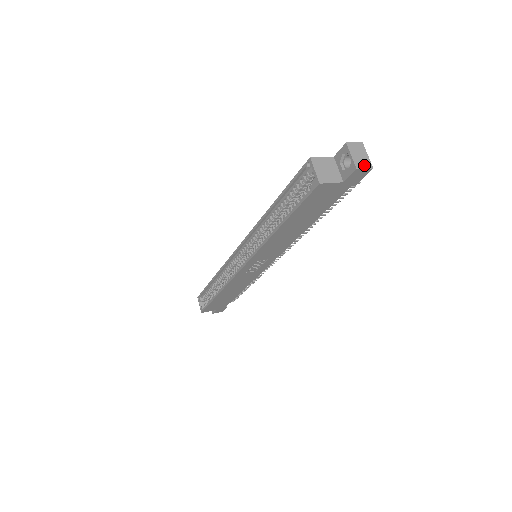
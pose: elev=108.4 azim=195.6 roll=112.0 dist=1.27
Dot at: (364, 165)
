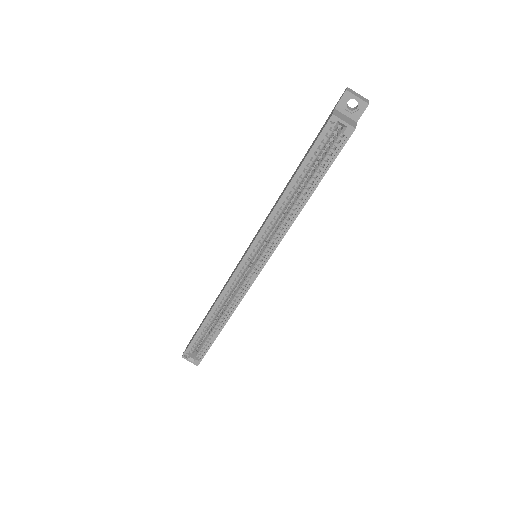
Dot at: (366, 100)
